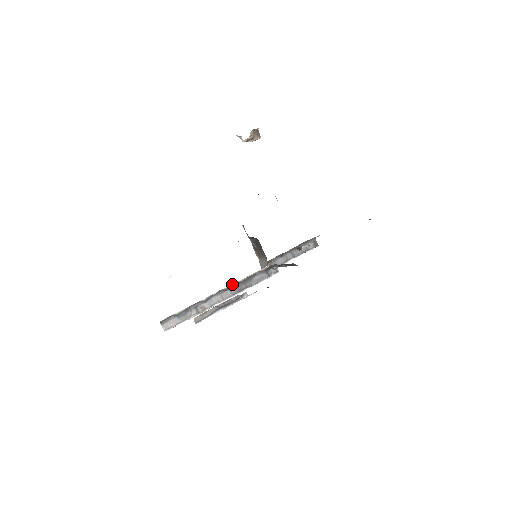
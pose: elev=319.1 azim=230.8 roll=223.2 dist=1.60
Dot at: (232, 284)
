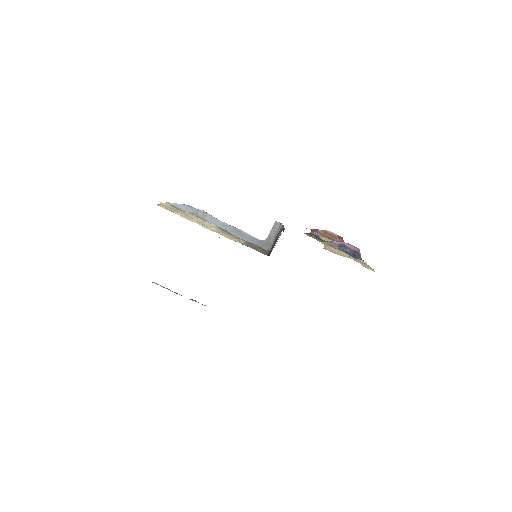
Dot at: occluded
